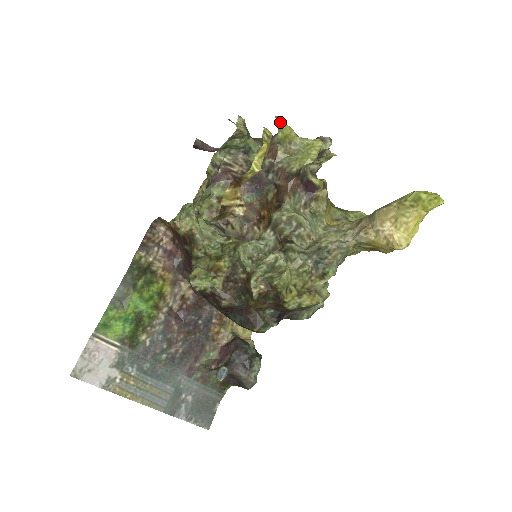
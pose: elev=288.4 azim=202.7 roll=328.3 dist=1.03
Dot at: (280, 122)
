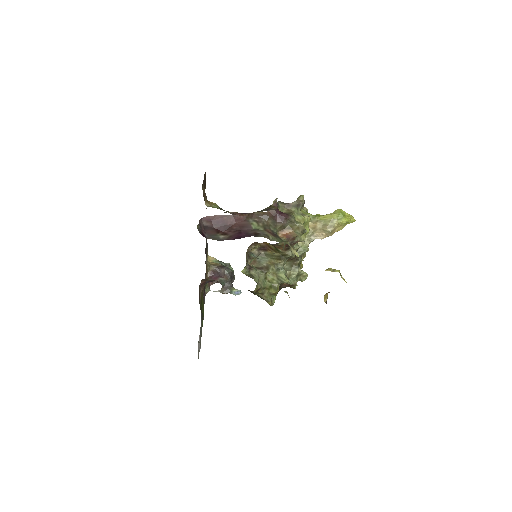
Dot at: occluded
